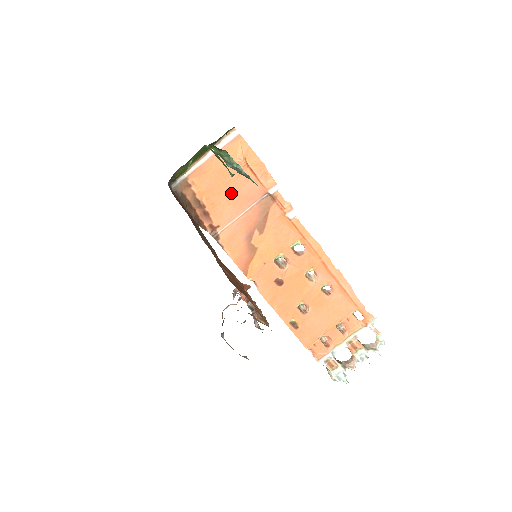
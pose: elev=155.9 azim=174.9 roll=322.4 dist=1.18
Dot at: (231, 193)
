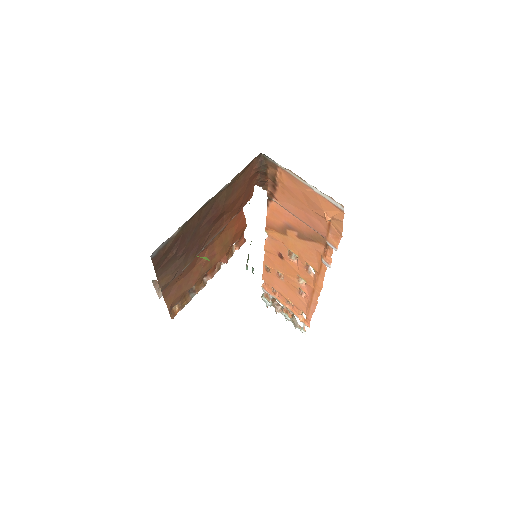
Dot at: (302, 207)
